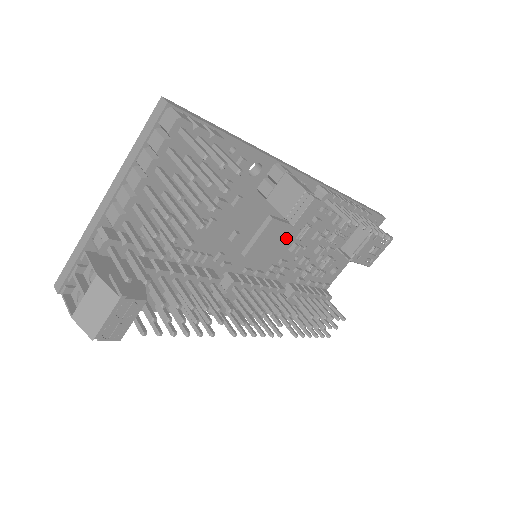
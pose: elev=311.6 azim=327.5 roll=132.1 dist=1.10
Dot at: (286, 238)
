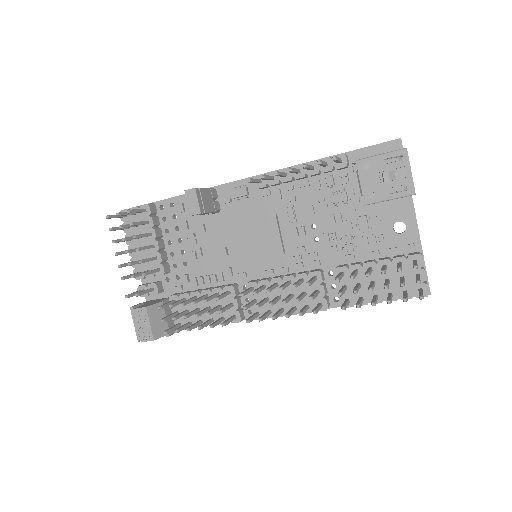
Dot at: (271, 229)
